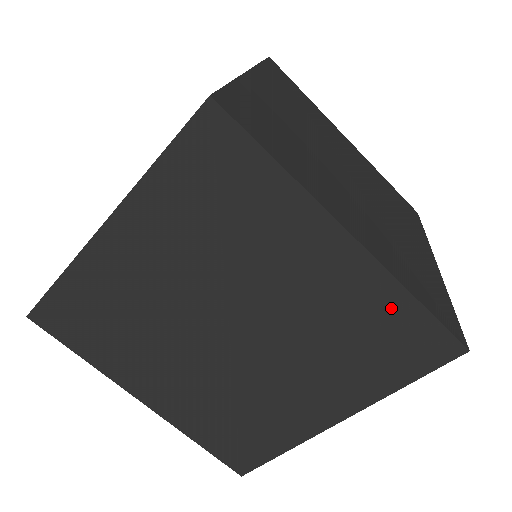
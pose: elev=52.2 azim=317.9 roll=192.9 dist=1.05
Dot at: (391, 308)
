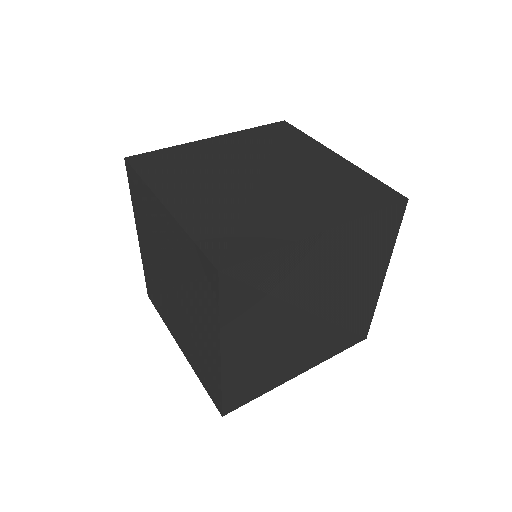
Dot at: (189, 248)
